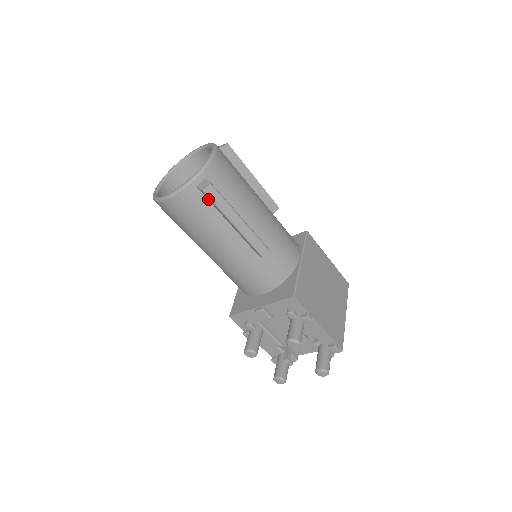
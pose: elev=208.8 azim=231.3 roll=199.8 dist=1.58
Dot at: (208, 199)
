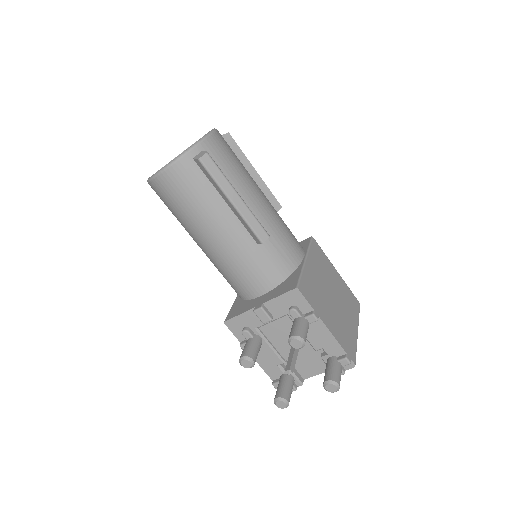
Dot at: (204, 172)
